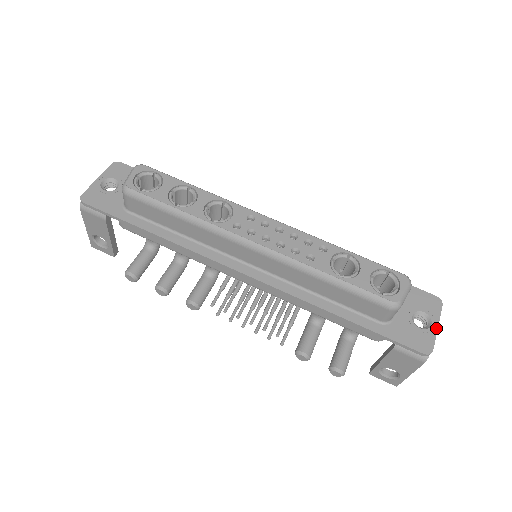
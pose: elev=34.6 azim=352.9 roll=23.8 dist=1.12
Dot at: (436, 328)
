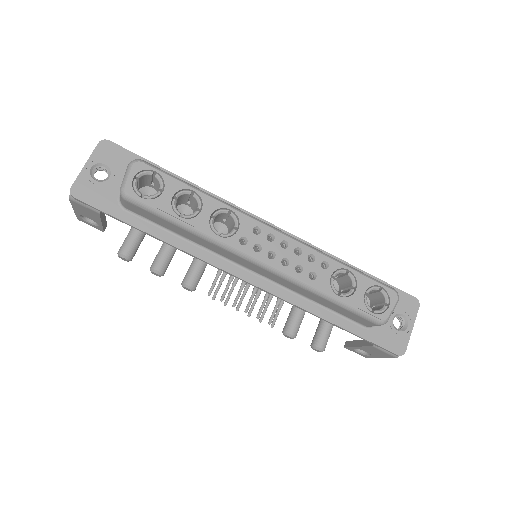
Dot at: (411, 330)
